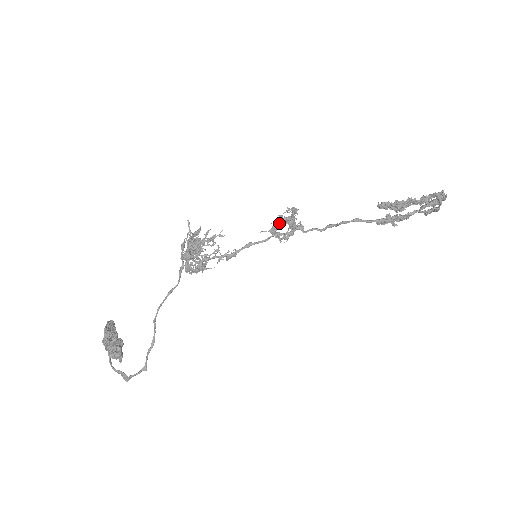
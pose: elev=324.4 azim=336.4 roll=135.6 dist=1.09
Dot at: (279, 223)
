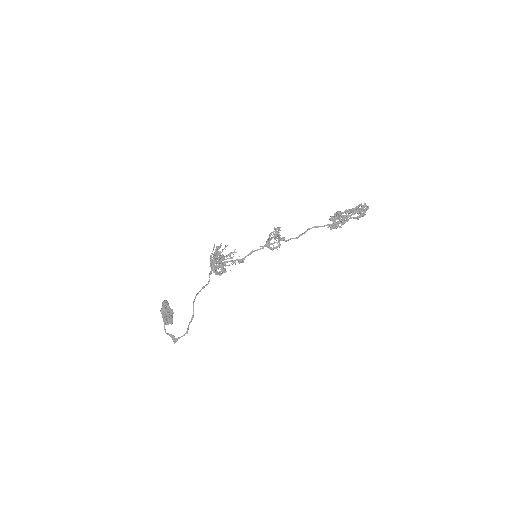
Dot at: (270, 239)
